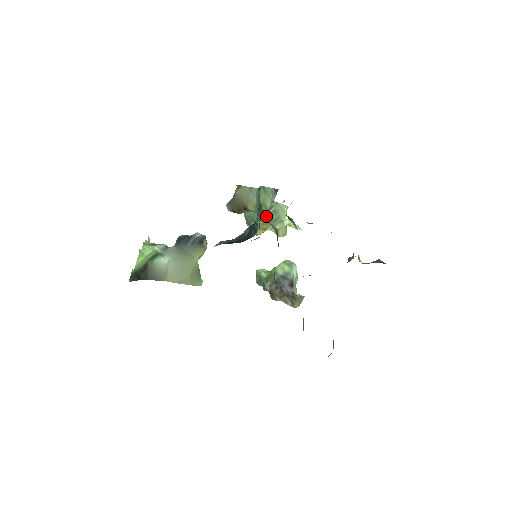
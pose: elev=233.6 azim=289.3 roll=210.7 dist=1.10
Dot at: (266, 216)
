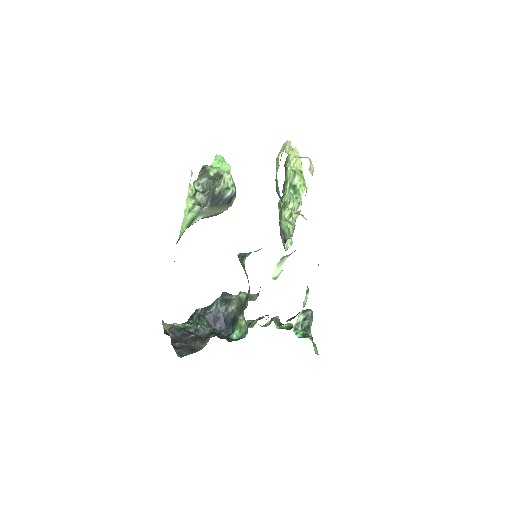
Dot at: occluded
